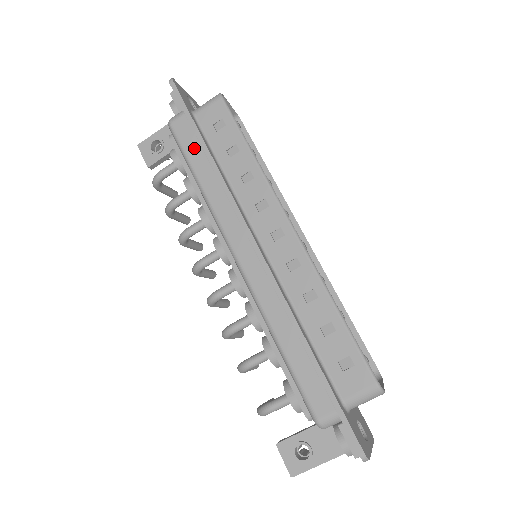
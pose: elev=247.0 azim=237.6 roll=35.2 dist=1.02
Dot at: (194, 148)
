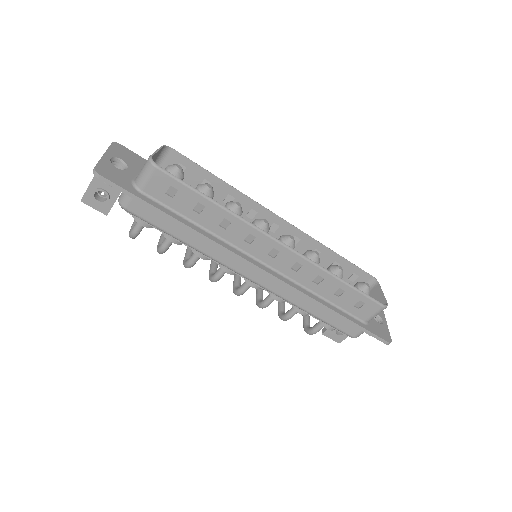
Dot at: (163, 221)
